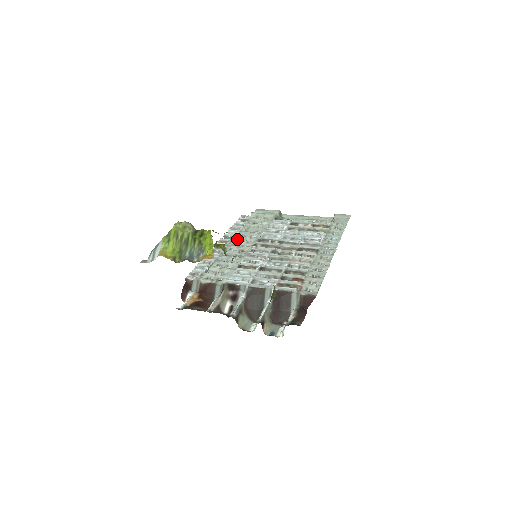
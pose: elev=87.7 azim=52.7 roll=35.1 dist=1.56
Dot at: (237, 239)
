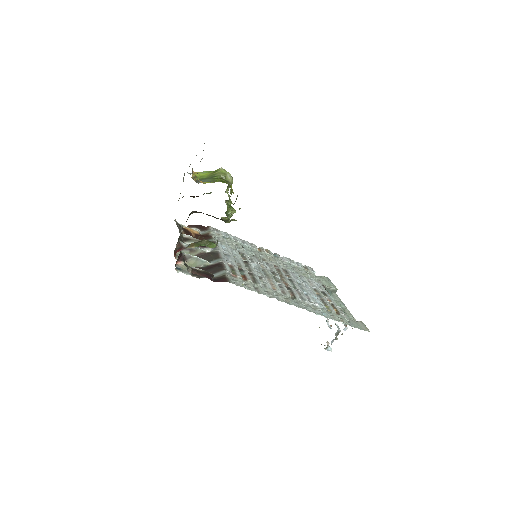
Dot at: (277, 260)
